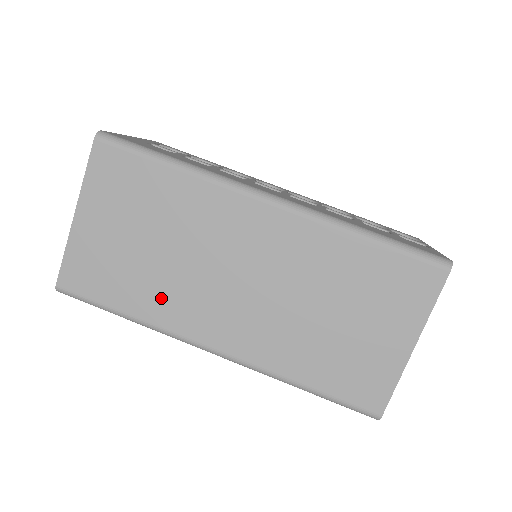
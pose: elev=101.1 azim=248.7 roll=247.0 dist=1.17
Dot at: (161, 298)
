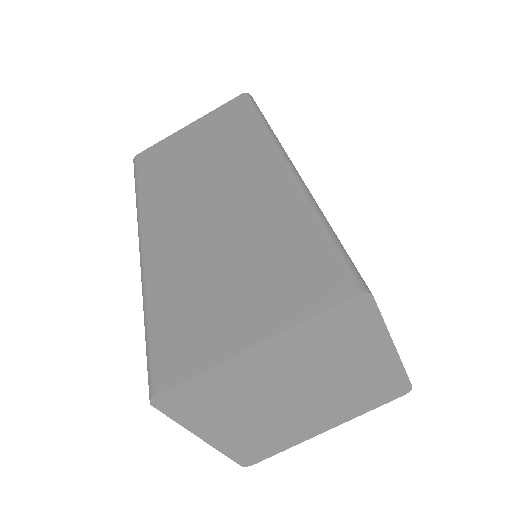
Dot at: (163, 189)
